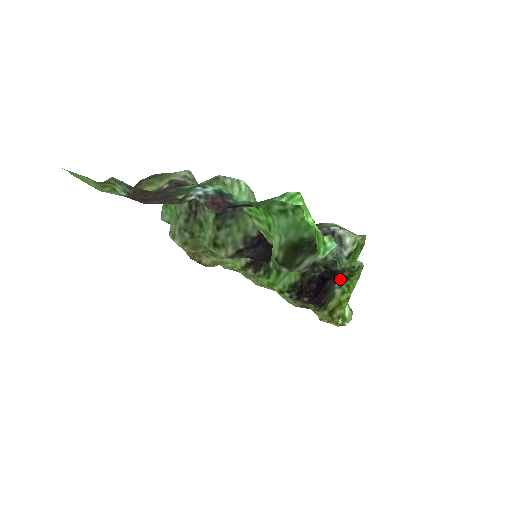
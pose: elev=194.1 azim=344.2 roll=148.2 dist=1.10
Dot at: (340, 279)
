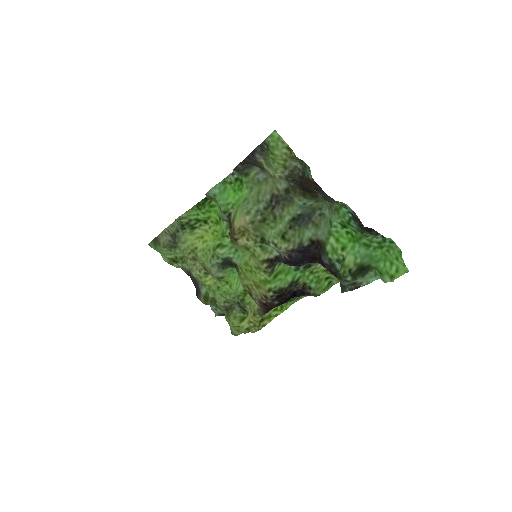
Dot at: occluded
